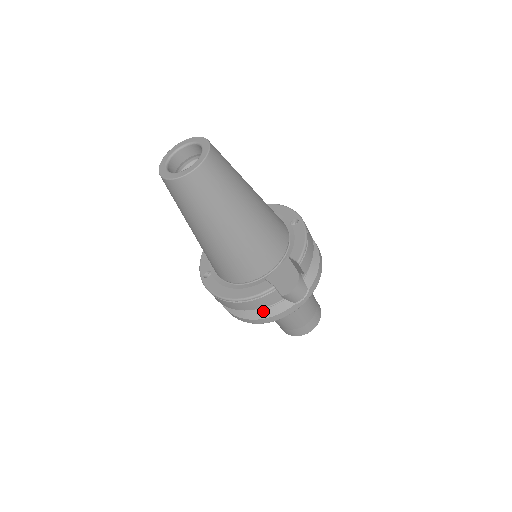
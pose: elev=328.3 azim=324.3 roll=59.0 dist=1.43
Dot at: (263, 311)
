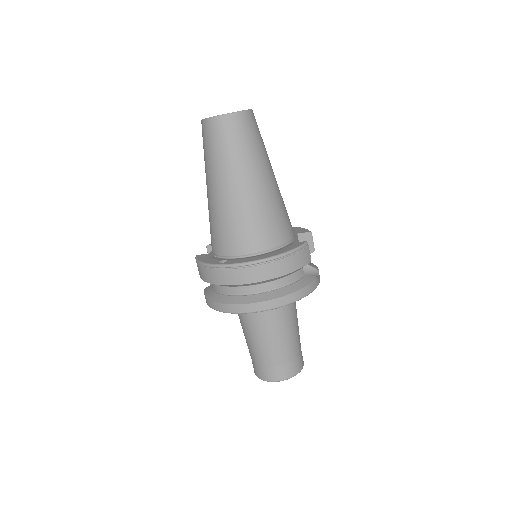
Dot at: (292, 285)
